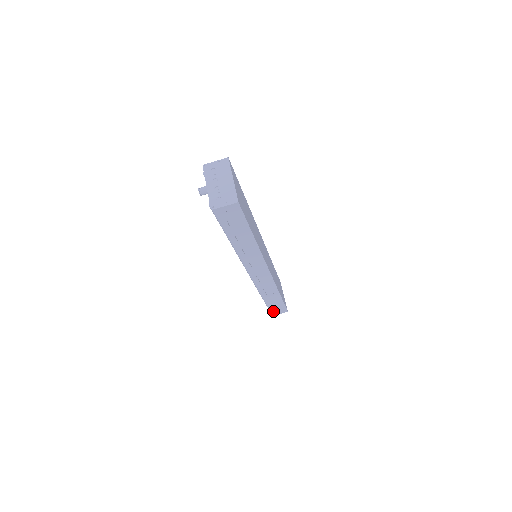
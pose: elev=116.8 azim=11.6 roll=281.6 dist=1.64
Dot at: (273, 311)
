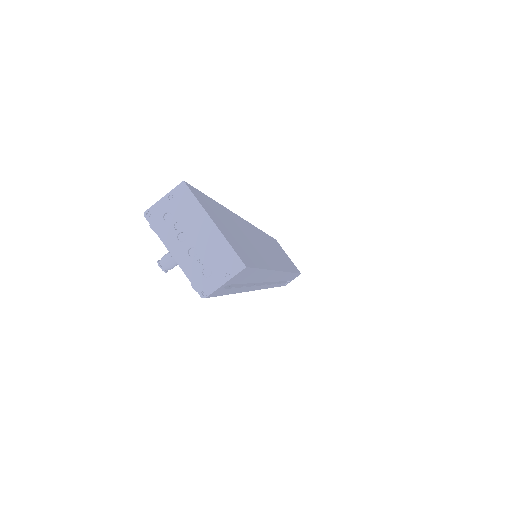
Dot at: (285, 284)
